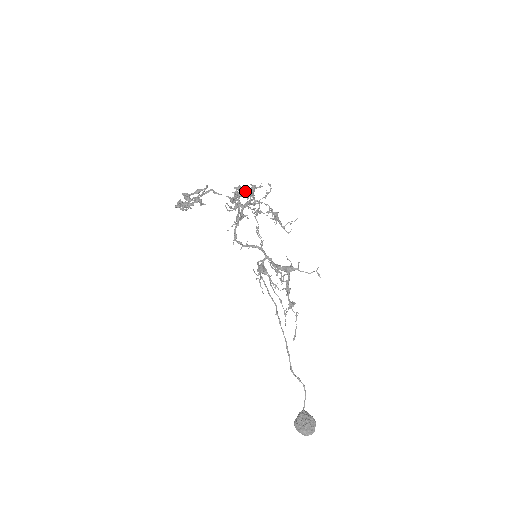
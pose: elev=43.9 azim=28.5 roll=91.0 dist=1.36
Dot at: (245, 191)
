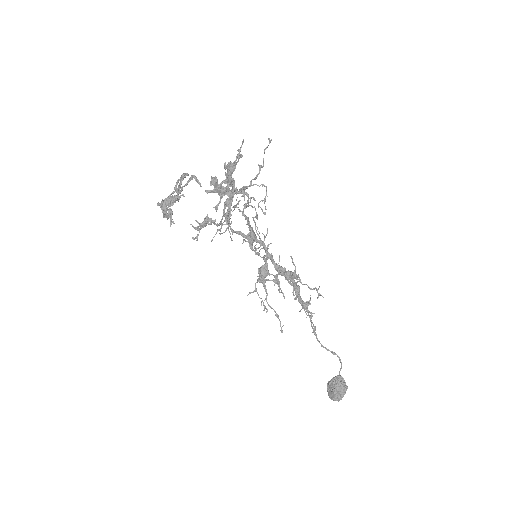
Dot at: (217, 191)
